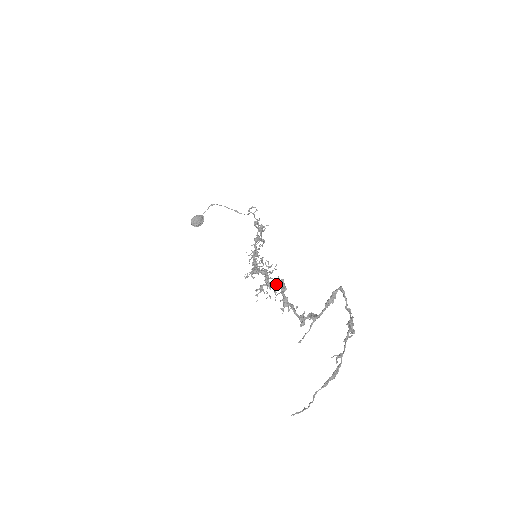
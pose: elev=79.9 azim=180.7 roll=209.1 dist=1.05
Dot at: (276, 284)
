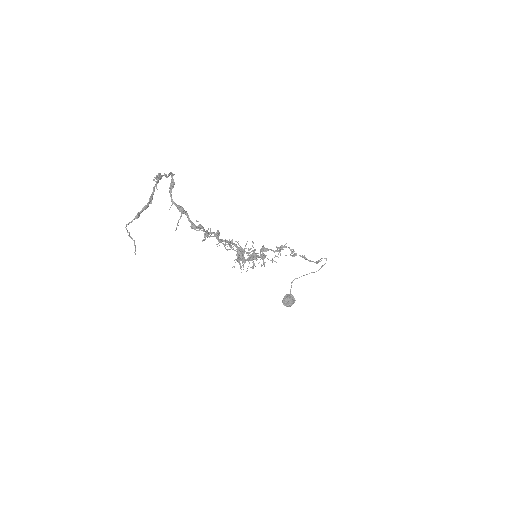
Dot at: (213, 236)
